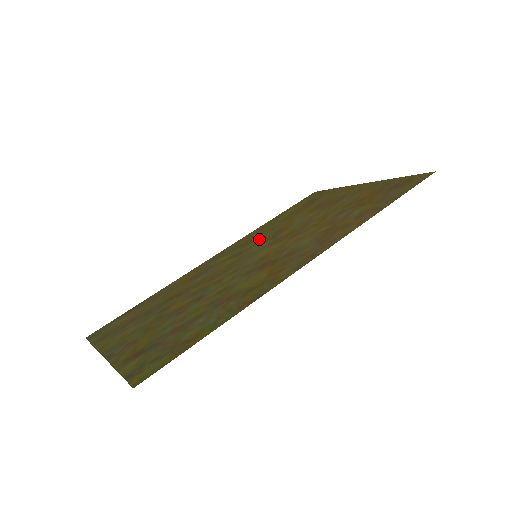
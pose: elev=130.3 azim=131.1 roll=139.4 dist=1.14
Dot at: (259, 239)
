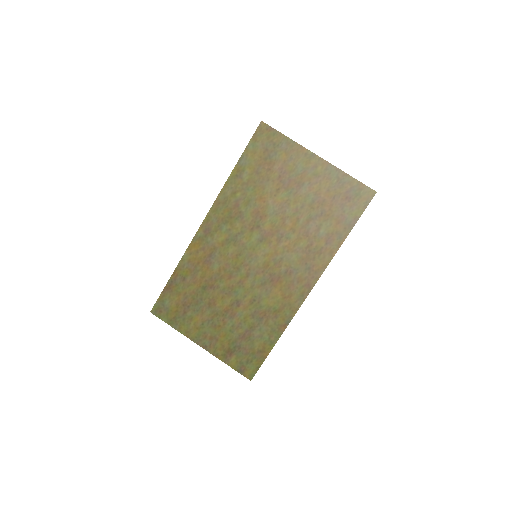
Dot at: (243, 220)
